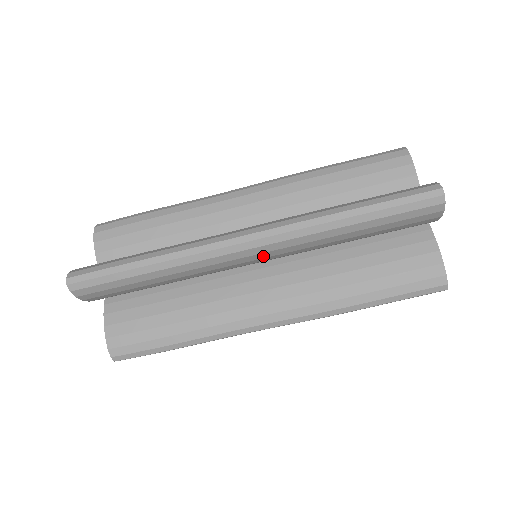
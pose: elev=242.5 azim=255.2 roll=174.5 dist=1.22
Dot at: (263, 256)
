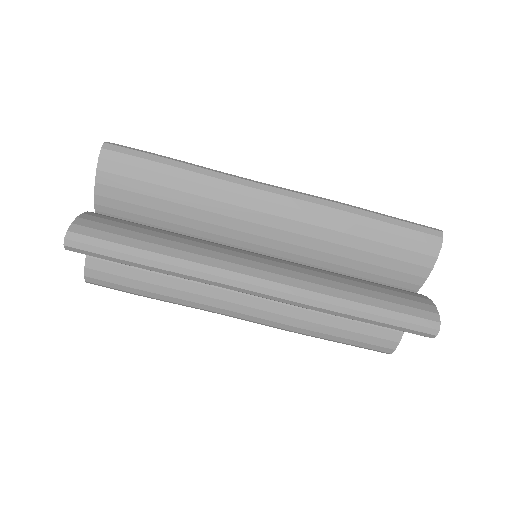
Dot at: (283, 213)
